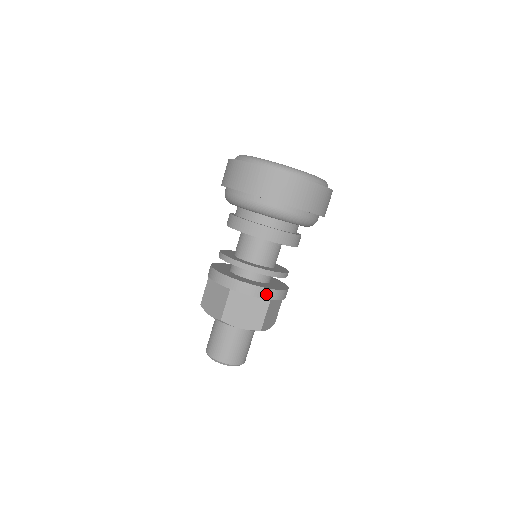
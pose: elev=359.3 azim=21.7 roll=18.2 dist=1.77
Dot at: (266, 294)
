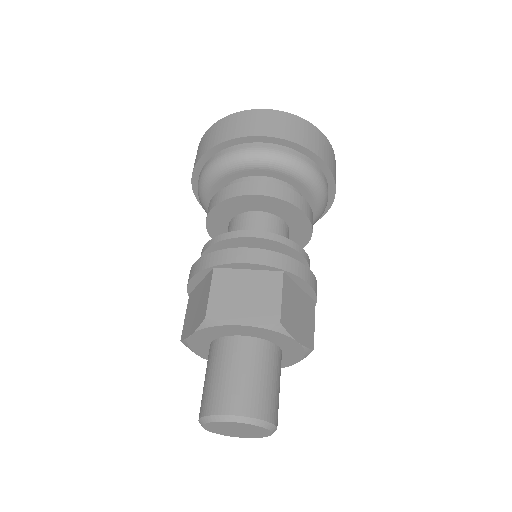
Dot at: (272, 260)
